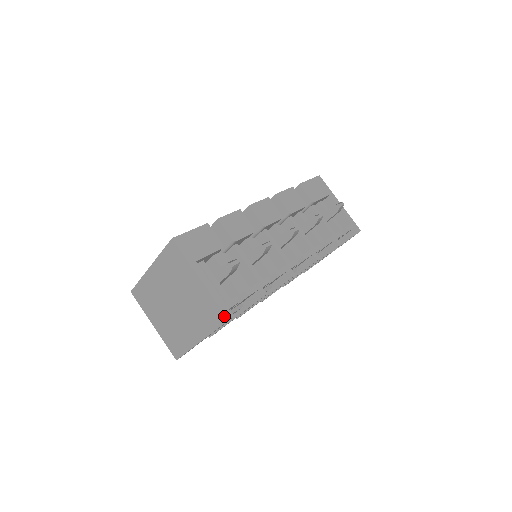
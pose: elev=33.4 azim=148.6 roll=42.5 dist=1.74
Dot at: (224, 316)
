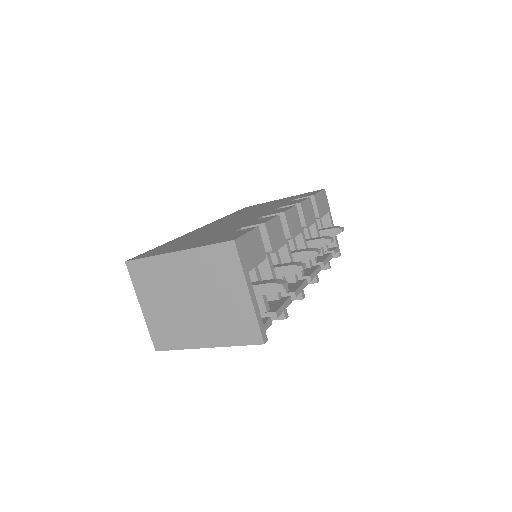
Dot at: (261, 338)
